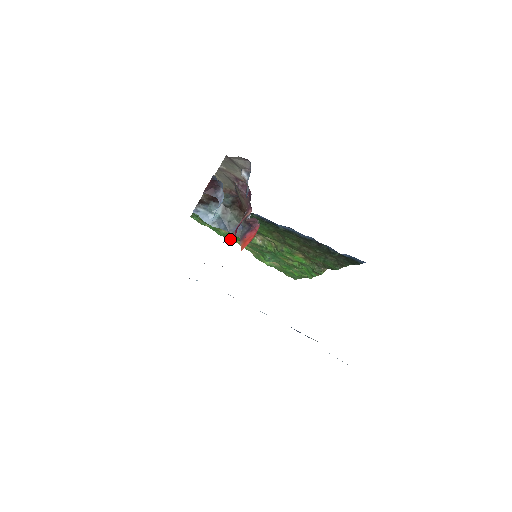
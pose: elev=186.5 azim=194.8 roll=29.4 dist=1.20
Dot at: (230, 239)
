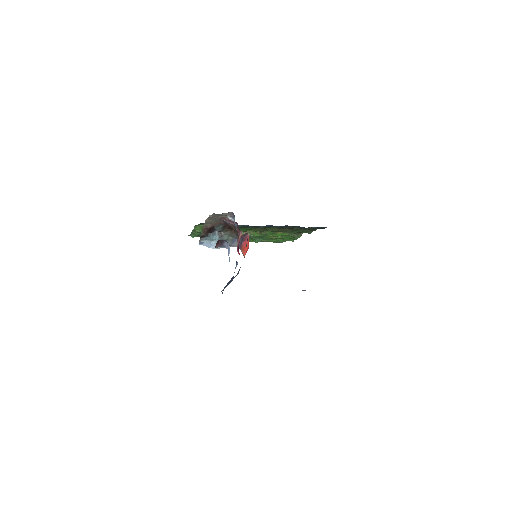
Dot at: occluded
